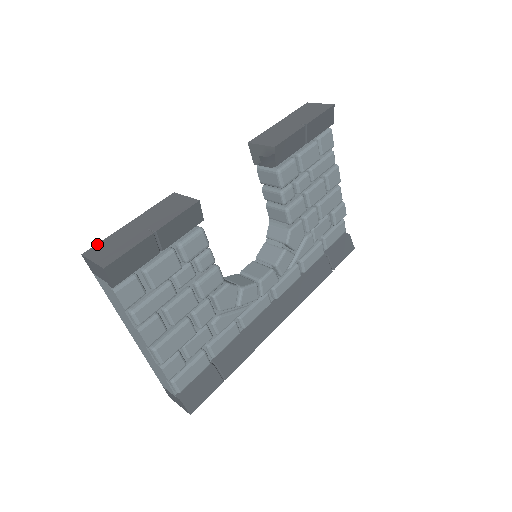
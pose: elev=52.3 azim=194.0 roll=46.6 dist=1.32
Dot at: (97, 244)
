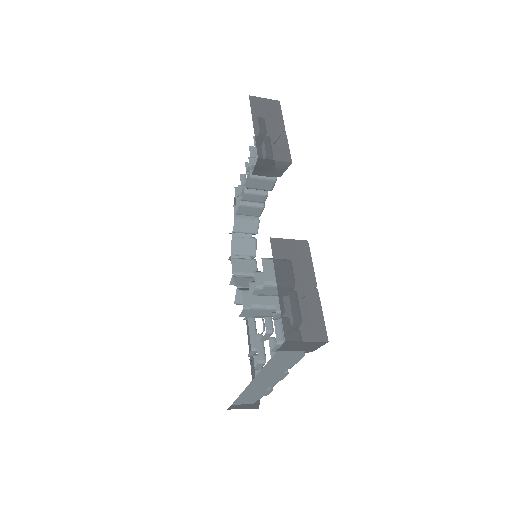
Dot at: (283, 323)
